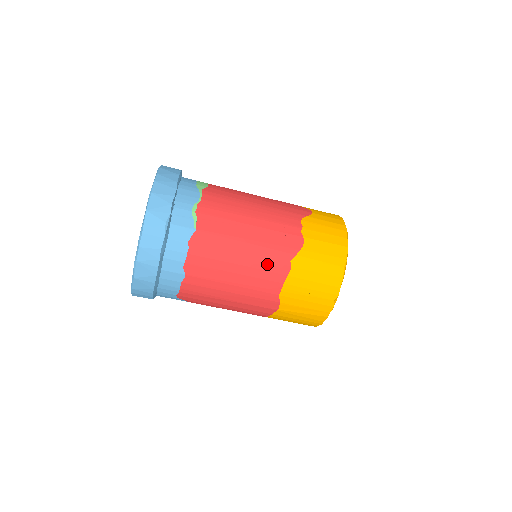
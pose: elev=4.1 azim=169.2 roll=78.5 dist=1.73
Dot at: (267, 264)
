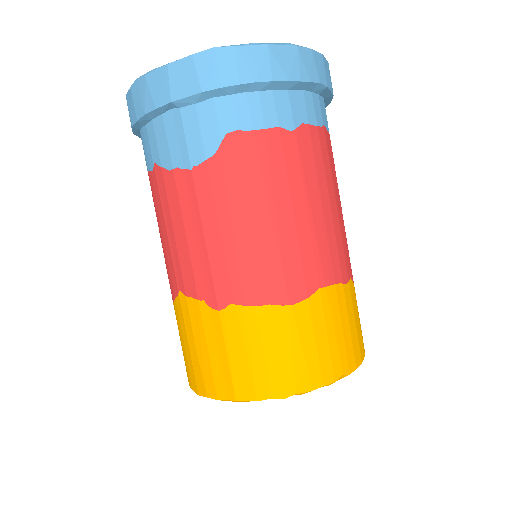
Dot at: (341, 247)
